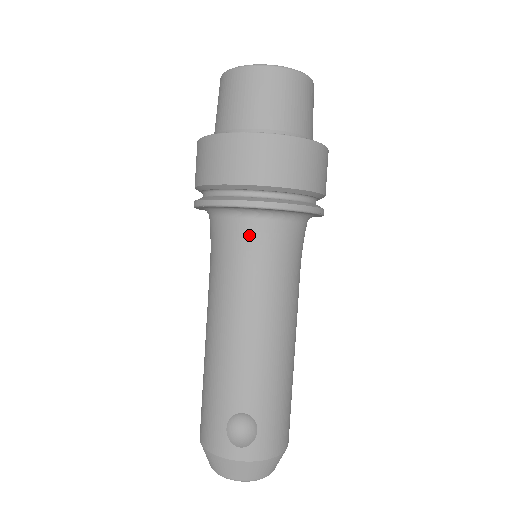
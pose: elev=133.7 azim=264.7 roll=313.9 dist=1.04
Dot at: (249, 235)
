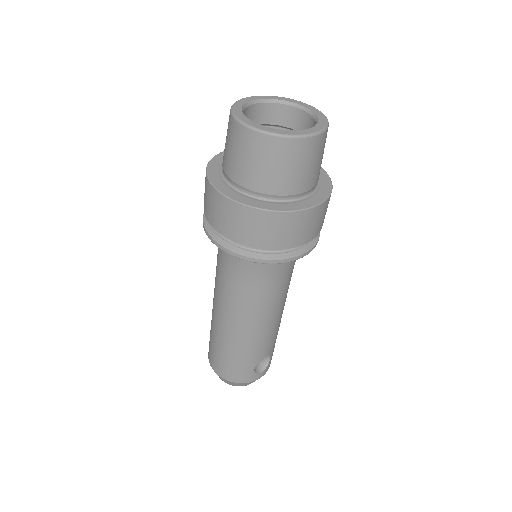
Dot at: (284, 267)
